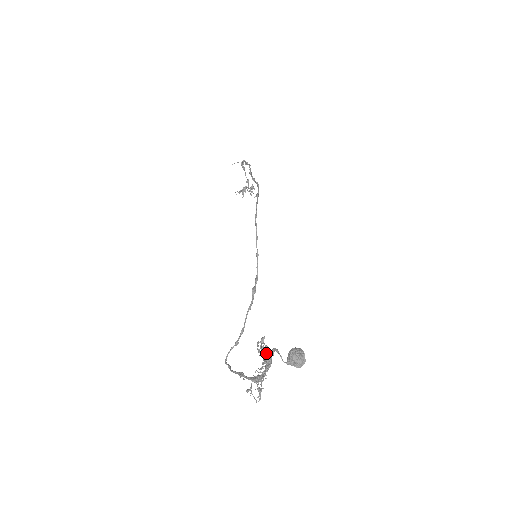
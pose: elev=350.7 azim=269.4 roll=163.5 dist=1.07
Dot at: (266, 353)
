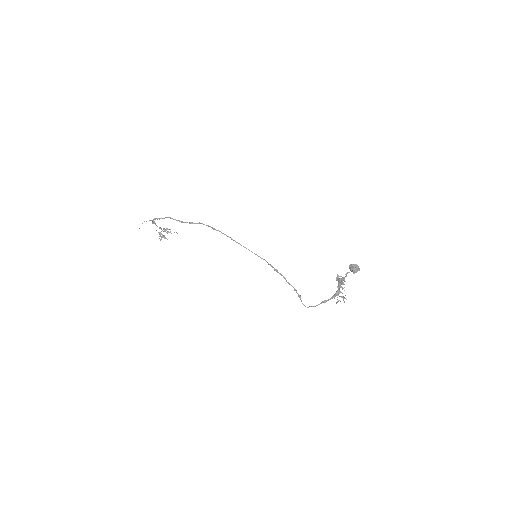
Dot at: (344, 278)
